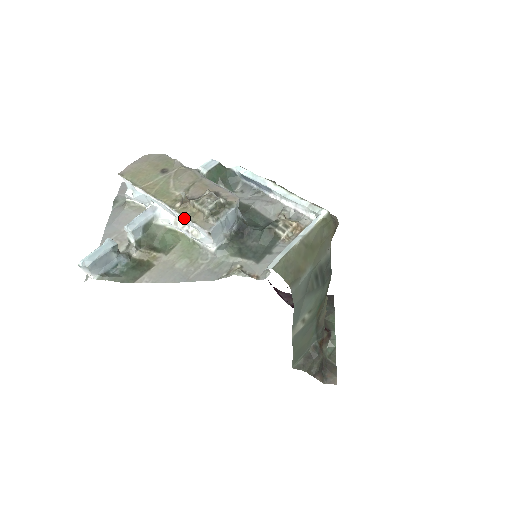
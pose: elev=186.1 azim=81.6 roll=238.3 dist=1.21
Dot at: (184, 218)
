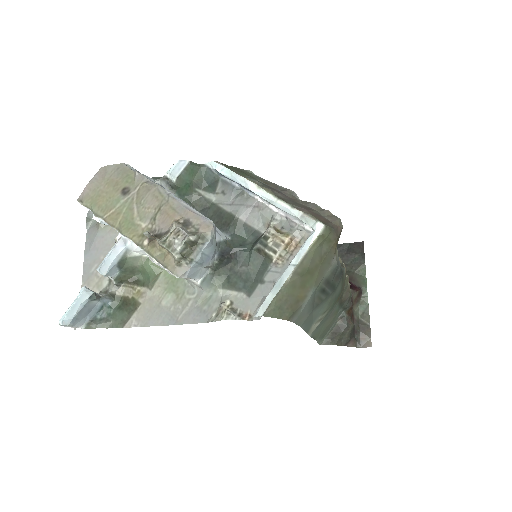
Dot at: occluded
